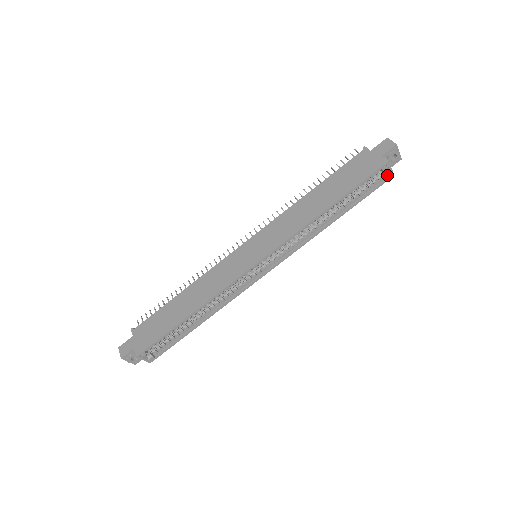
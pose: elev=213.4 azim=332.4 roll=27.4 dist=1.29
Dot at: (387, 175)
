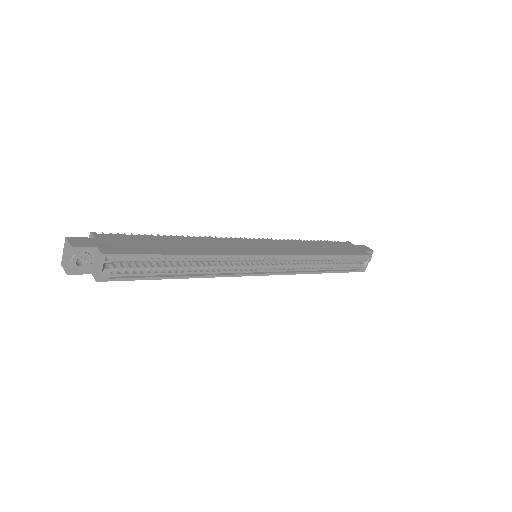
Dot at: (363, 267)
